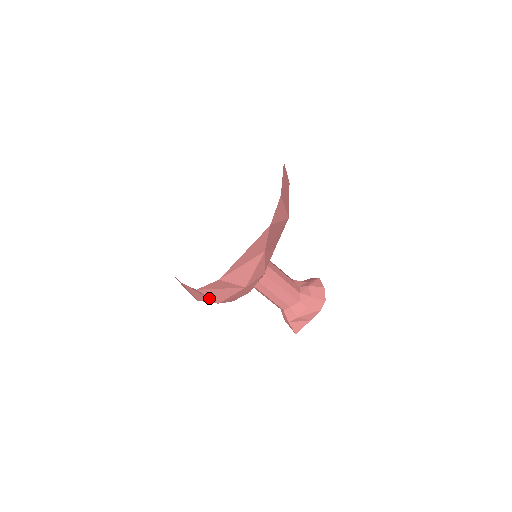
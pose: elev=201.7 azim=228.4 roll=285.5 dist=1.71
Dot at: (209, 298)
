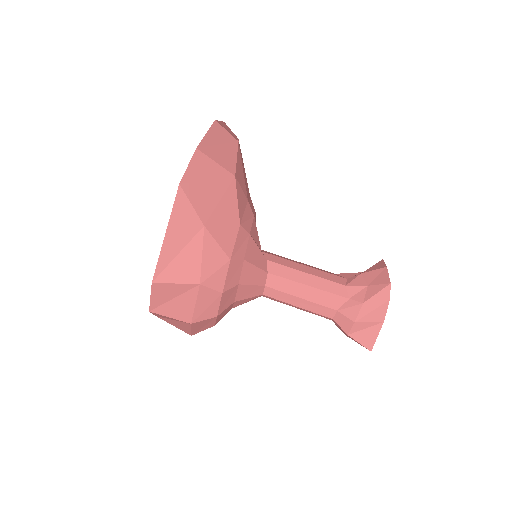
Dot at: (179, 321)
